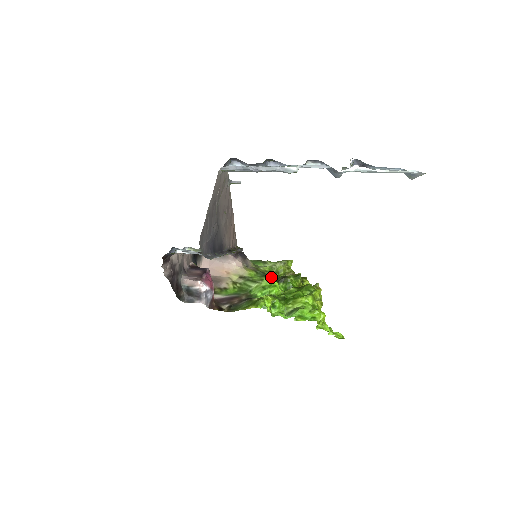
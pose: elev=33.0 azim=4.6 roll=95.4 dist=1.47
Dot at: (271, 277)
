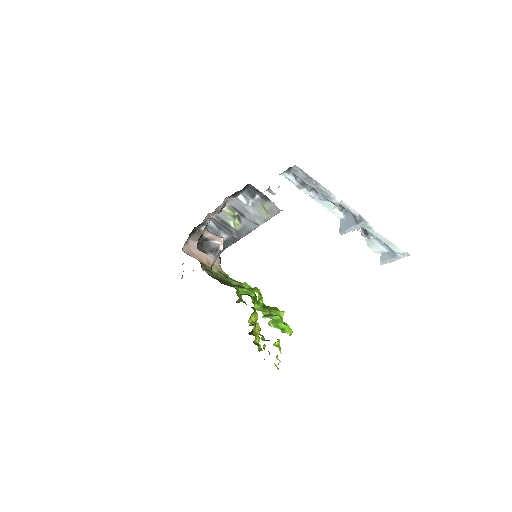
Dot at: occluded
